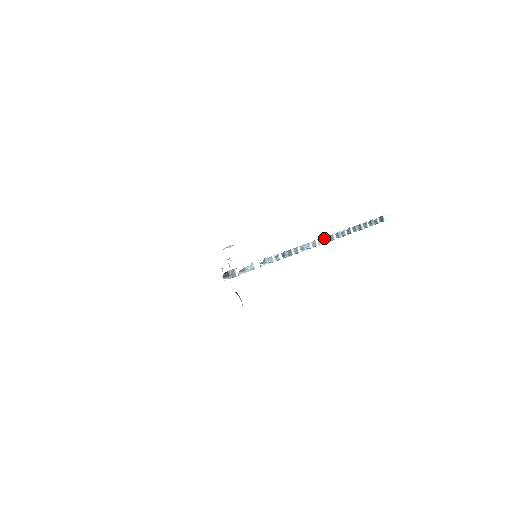
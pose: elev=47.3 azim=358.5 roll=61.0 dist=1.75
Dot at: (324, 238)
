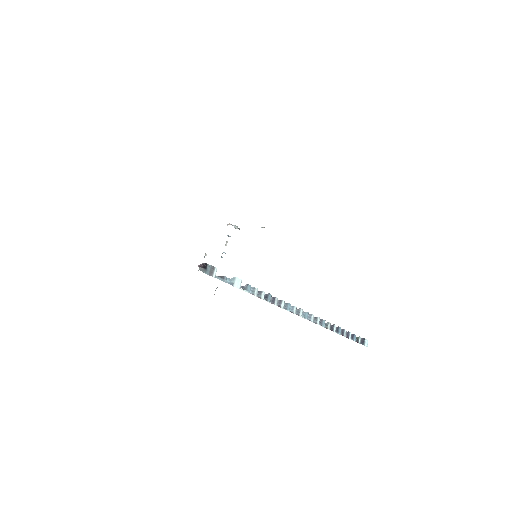
Dot at: (309, 314)
